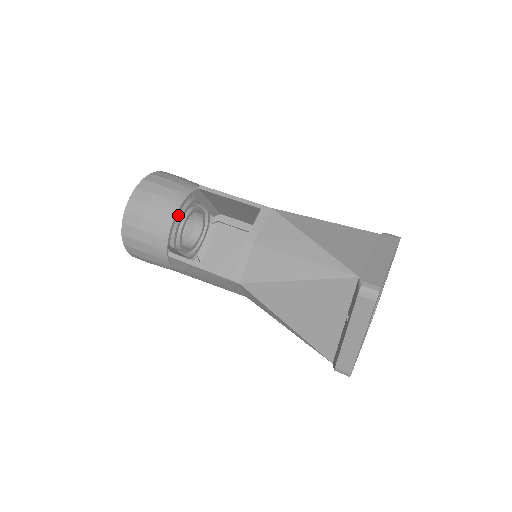
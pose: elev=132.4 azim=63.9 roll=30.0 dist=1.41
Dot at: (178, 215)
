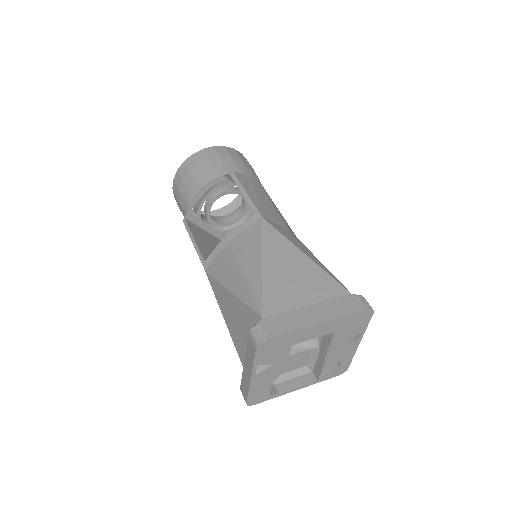
Dot at: (209, 190)
